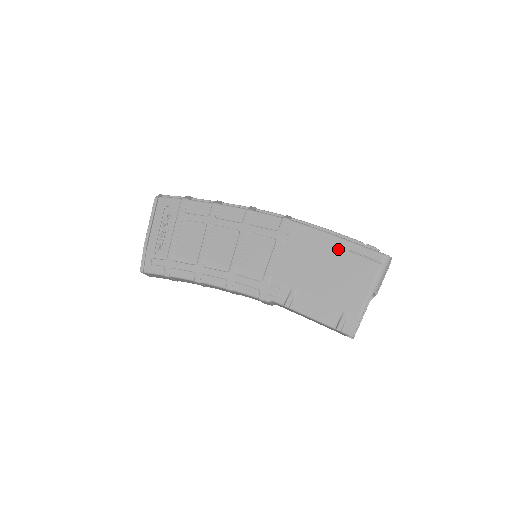
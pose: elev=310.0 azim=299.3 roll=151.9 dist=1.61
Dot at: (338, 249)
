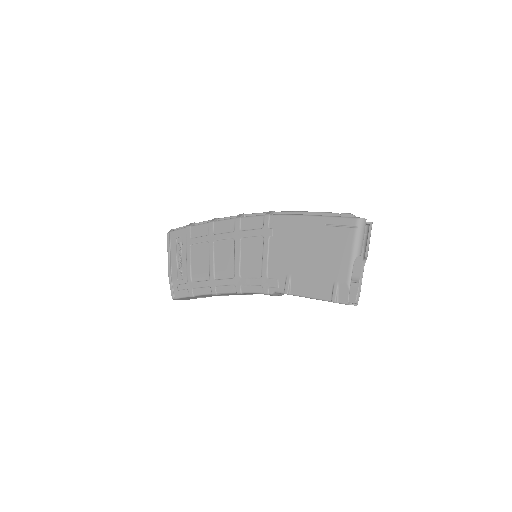
Dot at: (315, 227)
